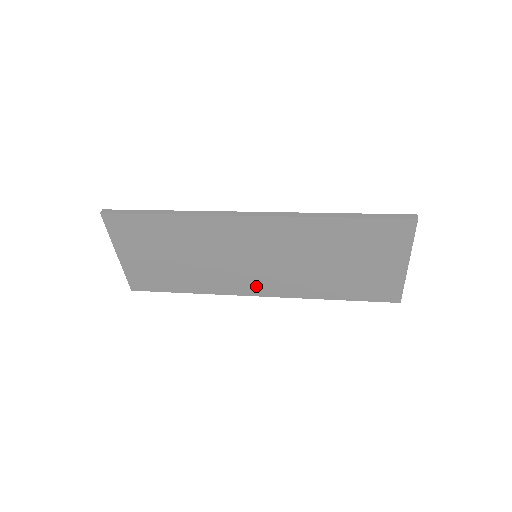
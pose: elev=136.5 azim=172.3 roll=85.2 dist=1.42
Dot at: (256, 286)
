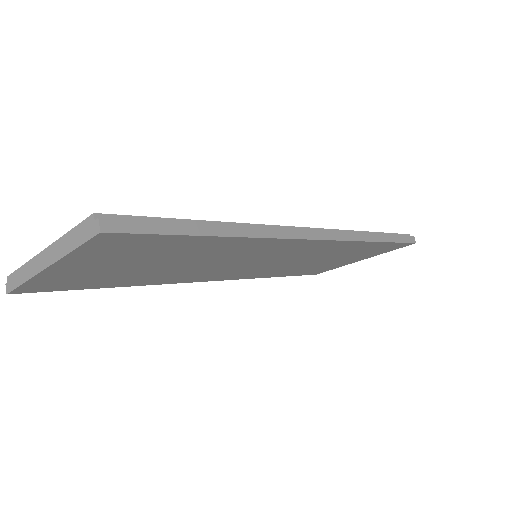
Dot at: (219, 276)
